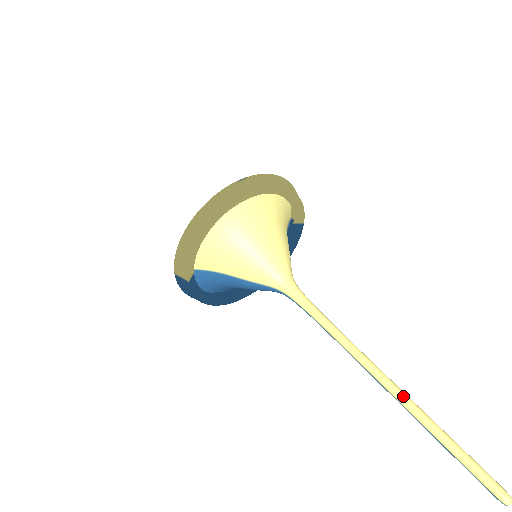
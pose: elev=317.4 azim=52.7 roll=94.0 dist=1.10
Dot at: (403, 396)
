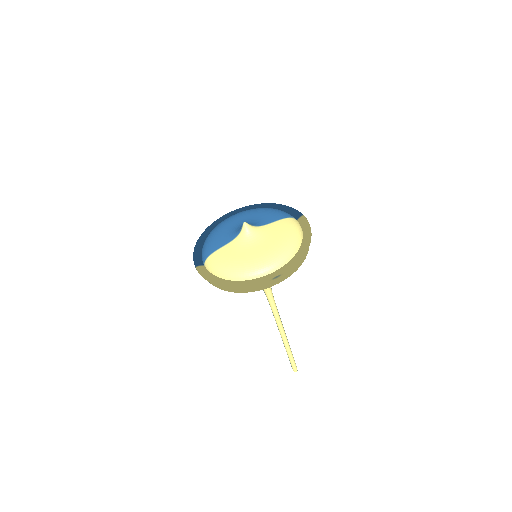
Dot at: (286, 342)
